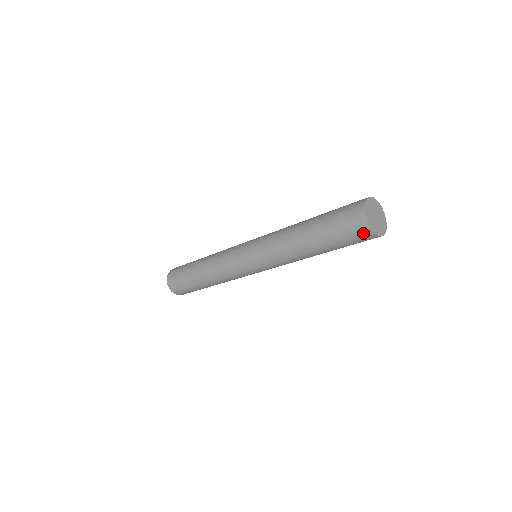
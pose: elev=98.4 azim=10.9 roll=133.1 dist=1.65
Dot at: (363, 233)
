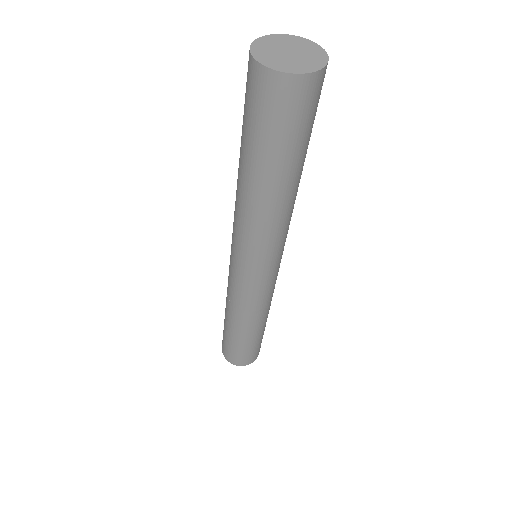
Dot at: (303, 93)
